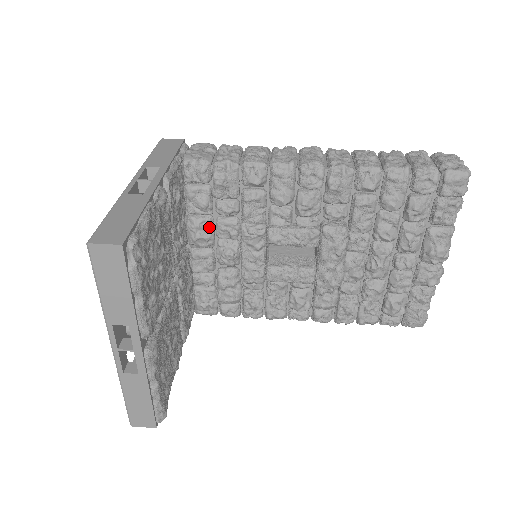
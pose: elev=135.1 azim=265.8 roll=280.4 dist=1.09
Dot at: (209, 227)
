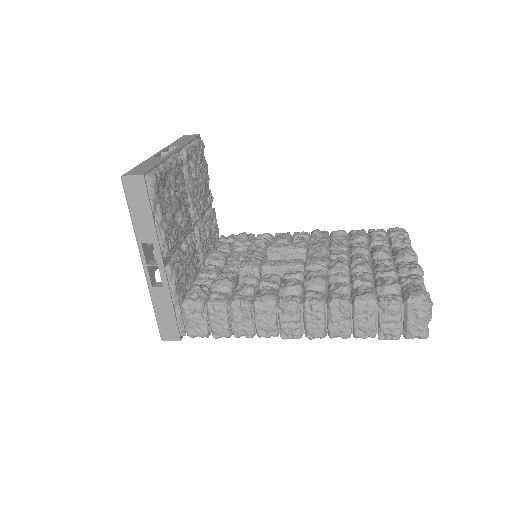
Dot at: (224, 254)
